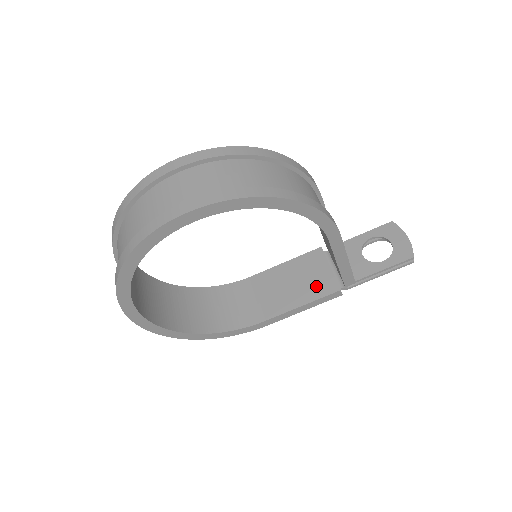
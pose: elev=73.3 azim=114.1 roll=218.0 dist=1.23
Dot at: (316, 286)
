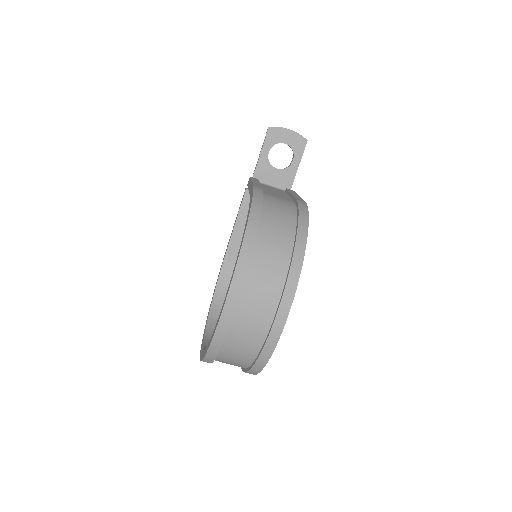
Dot at: occluded
